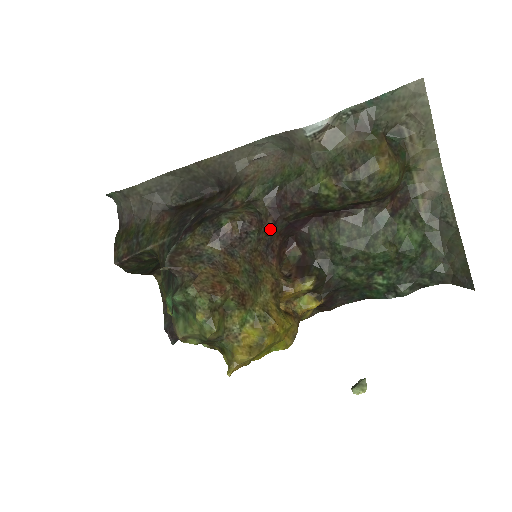
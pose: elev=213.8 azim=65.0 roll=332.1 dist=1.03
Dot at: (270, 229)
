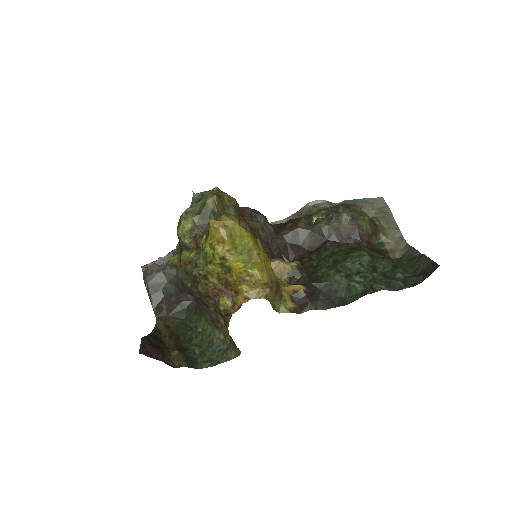
Dot at: (273, 230)
